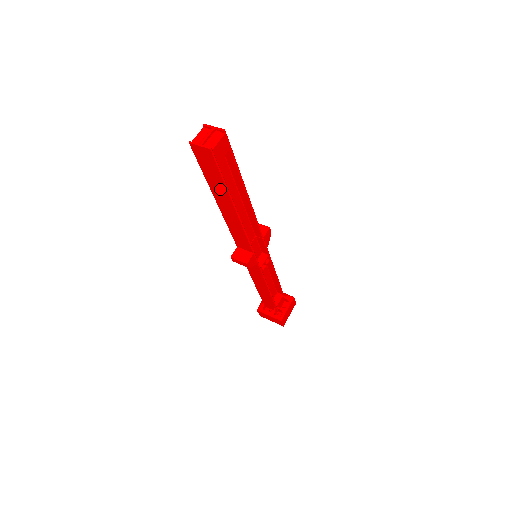
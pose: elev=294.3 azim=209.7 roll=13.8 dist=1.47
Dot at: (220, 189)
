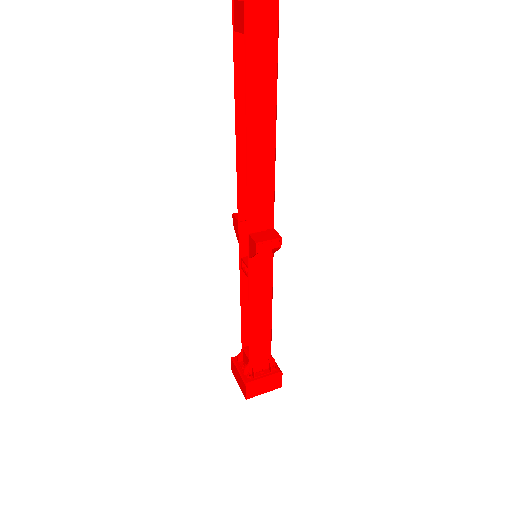
Dot at: (265, 91)
